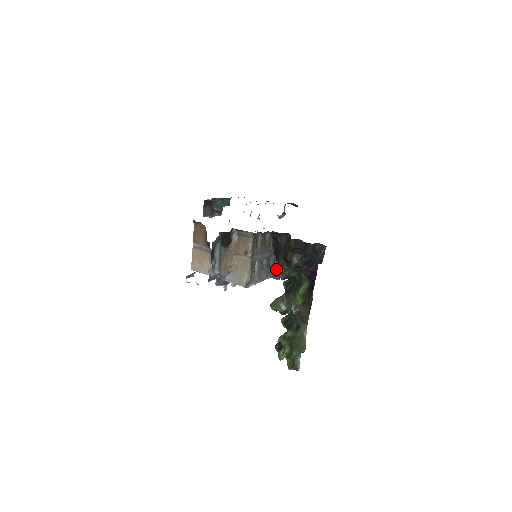
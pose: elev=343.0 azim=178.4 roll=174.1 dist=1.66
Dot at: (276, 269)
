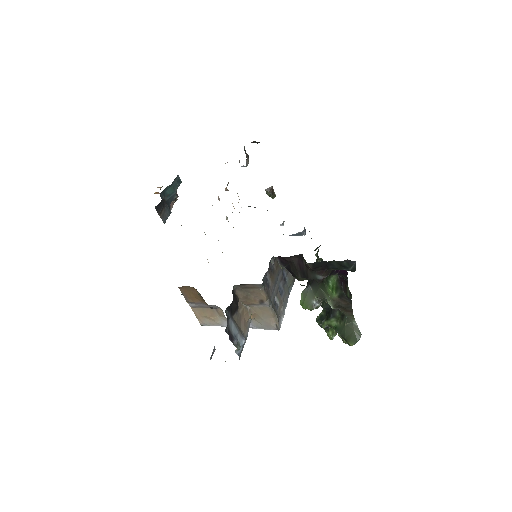
Dot at: occluded
